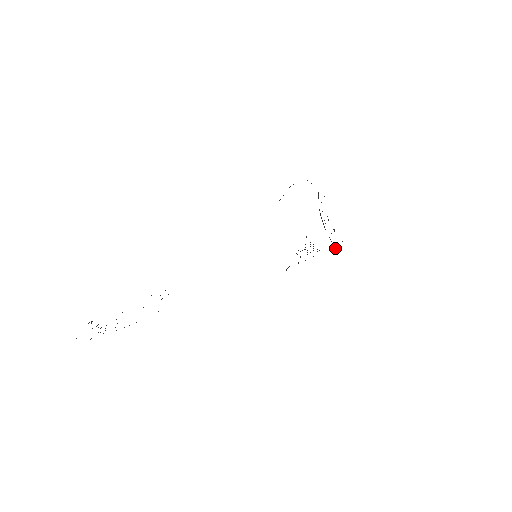
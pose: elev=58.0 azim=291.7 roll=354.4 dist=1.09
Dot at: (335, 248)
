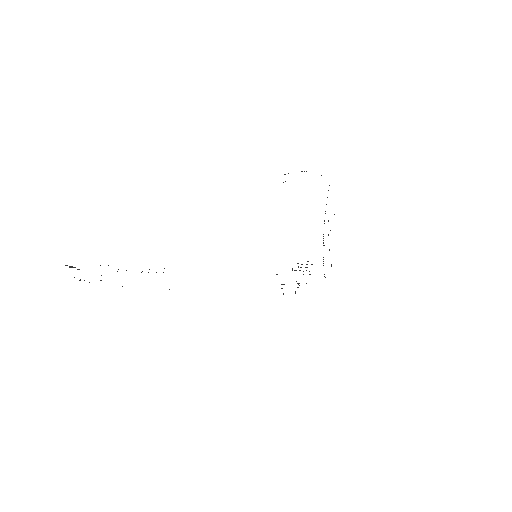
Dot at: occluded
